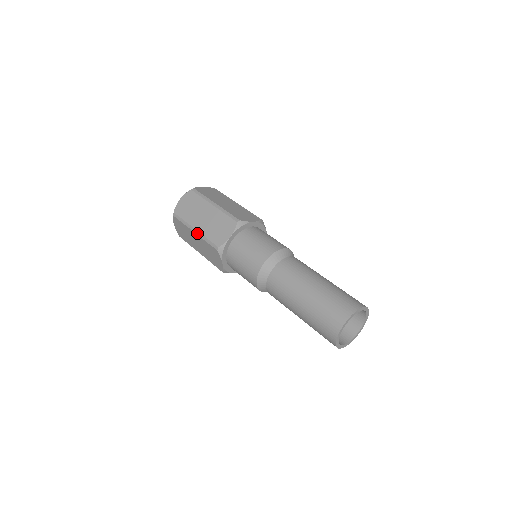
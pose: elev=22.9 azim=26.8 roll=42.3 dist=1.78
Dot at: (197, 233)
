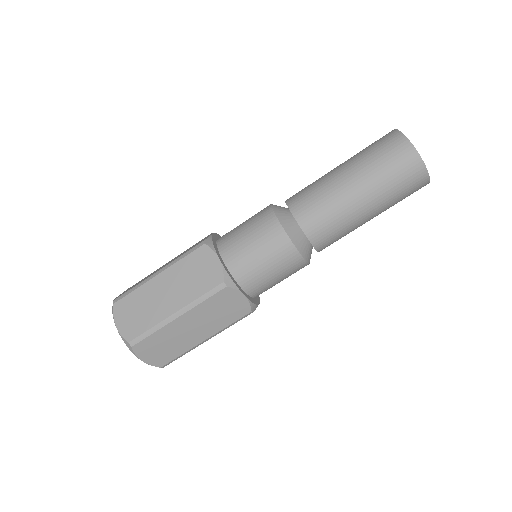
Dot at: (163, 269)
